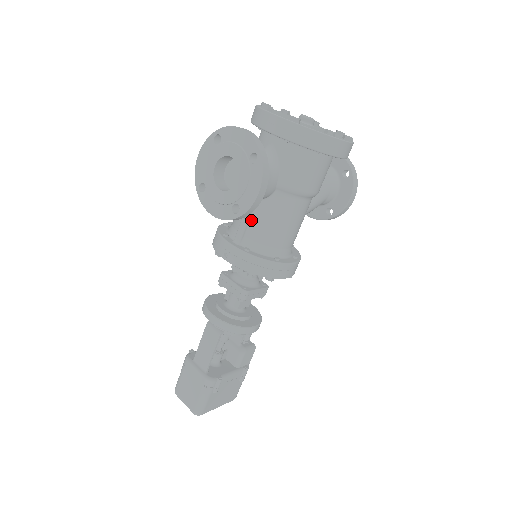
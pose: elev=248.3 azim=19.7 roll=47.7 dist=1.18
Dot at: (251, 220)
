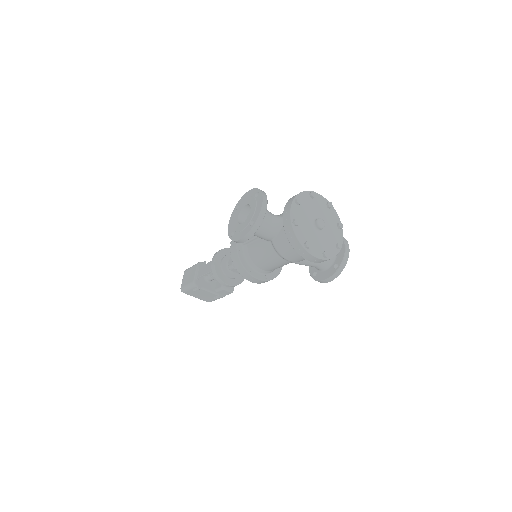
Dot at: (254, 241)
